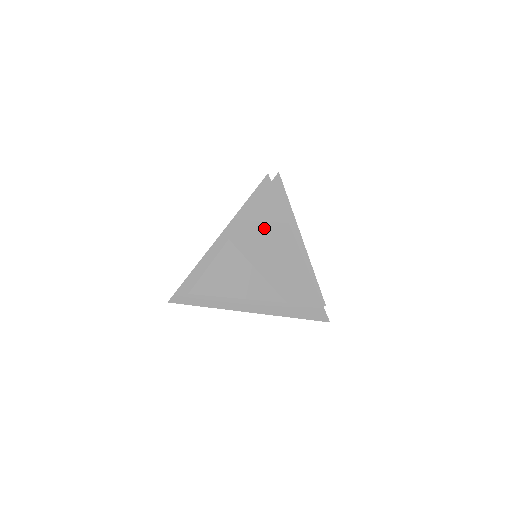
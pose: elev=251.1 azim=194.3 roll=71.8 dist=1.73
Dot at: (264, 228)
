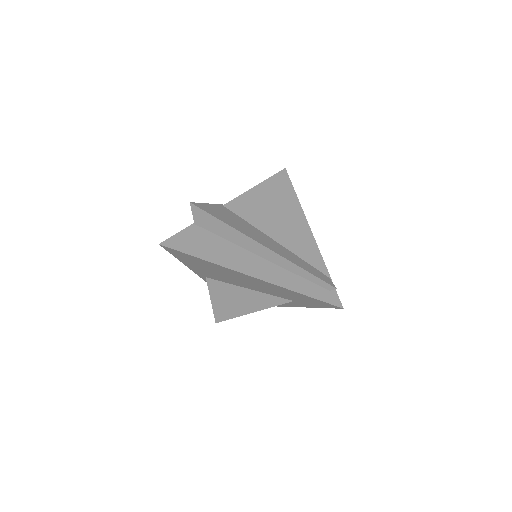
Dot at: (210, 269)
